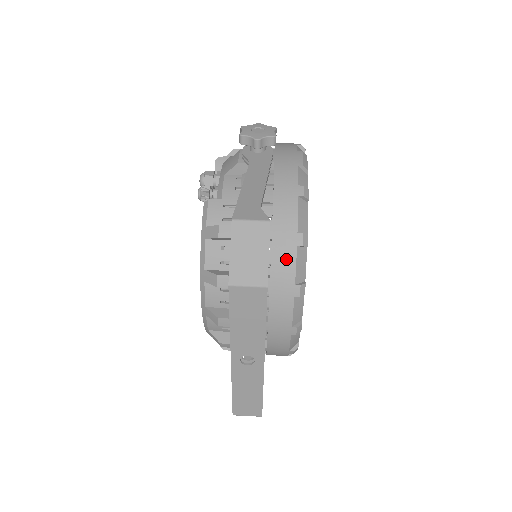
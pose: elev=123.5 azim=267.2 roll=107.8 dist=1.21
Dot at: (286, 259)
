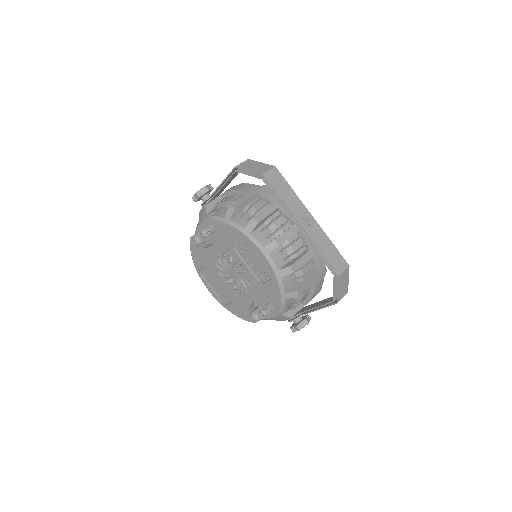
Dot at: (269, 193)
